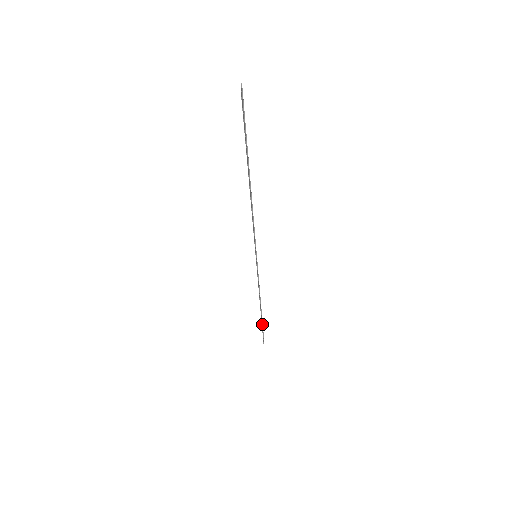
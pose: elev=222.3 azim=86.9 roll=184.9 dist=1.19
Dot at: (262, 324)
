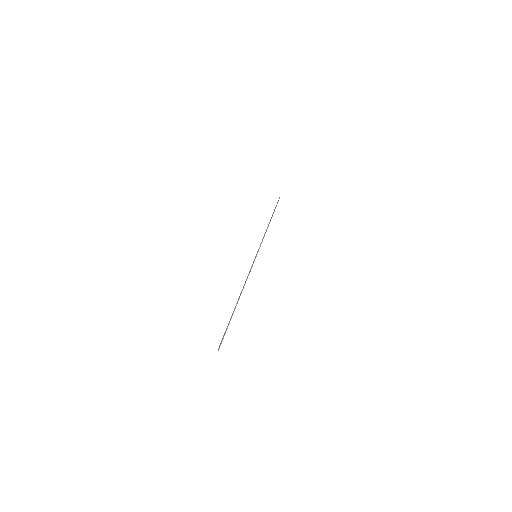
Dot at: (227, 328)
